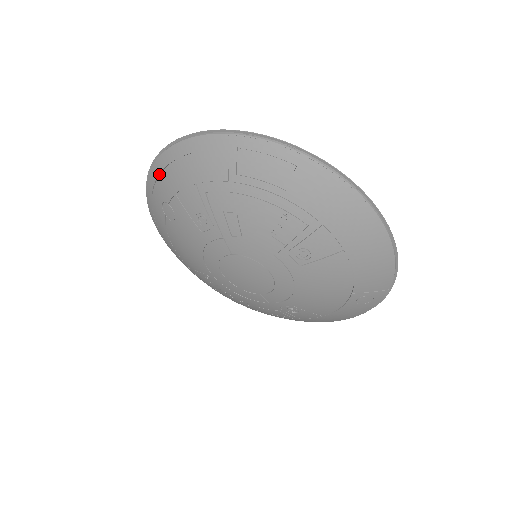
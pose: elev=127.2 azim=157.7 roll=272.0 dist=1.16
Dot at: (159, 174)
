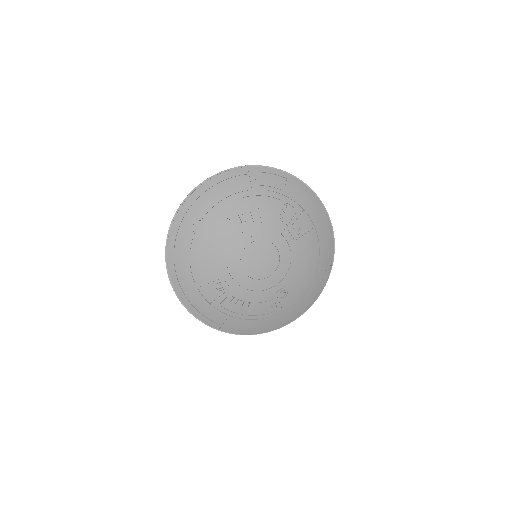
Dot at: (193, 203)
